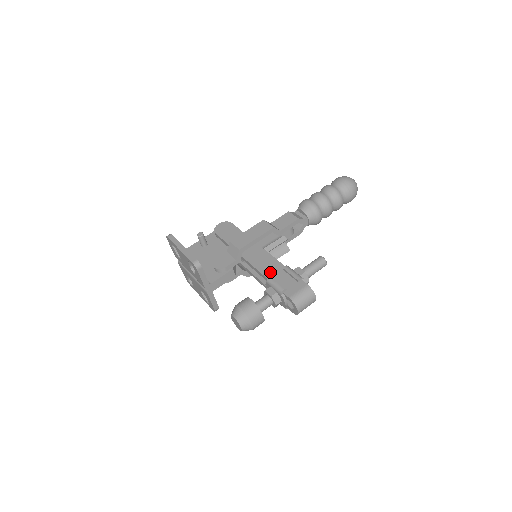
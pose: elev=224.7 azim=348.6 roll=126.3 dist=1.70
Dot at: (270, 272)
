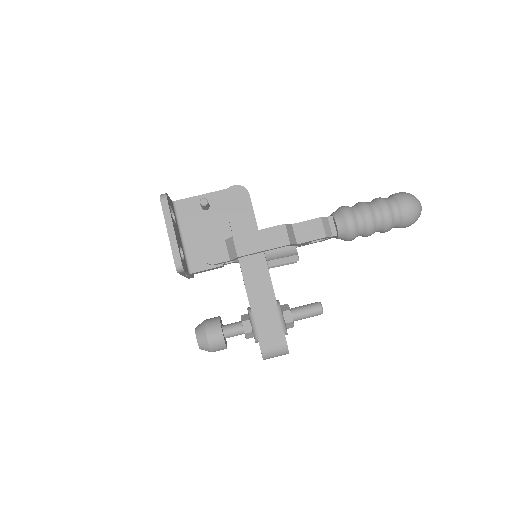
Dot at: (258, 302)
